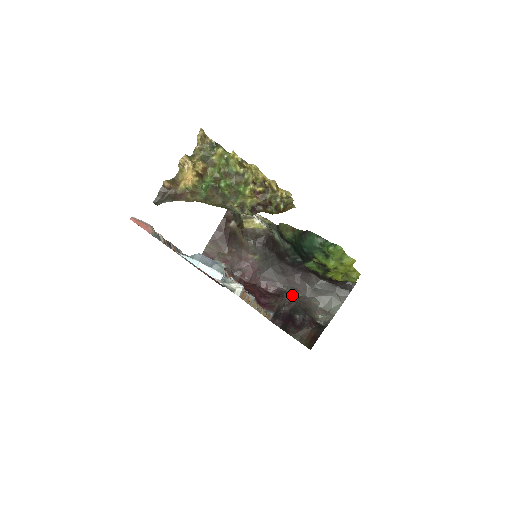
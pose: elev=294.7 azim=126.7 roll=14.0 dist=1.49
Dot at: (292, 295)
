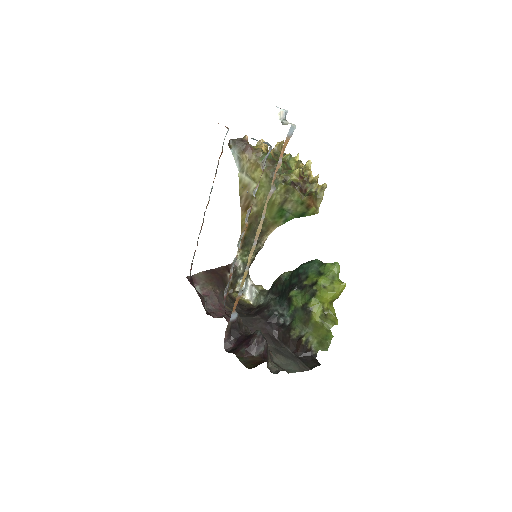
Dot at: occluded
